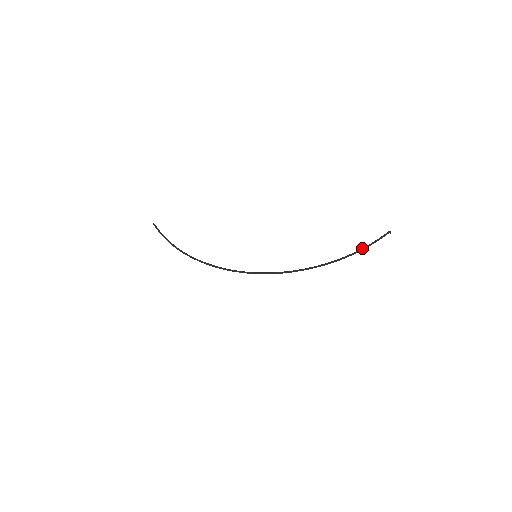
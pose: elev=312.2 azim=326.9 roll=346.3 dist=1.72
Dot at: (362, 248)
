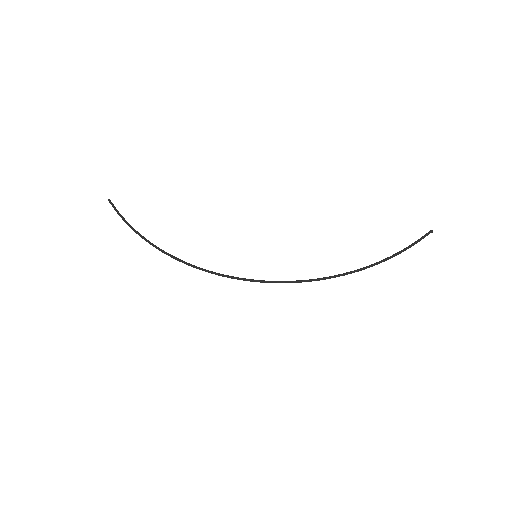
Dot at: (398, 252)
